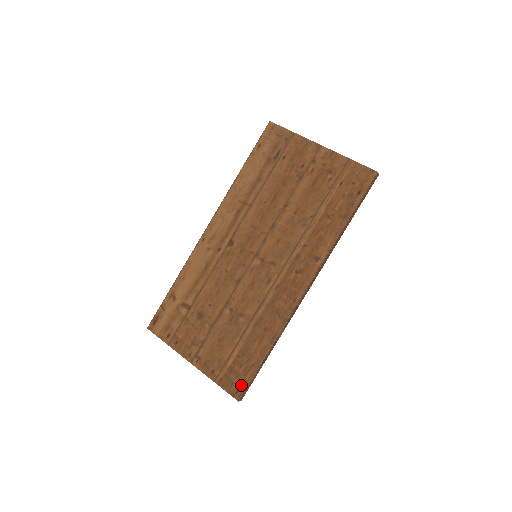
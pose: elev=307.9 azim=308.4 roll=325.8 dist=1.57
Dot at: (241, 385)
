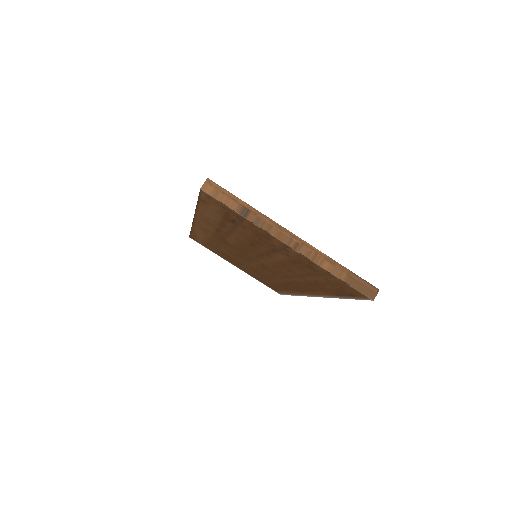
Dot at: (279, 292)
